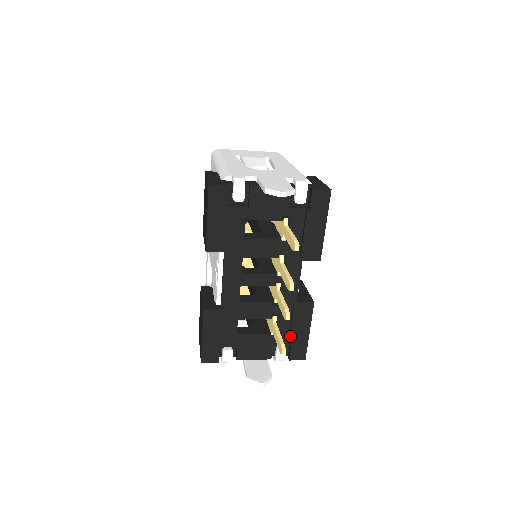
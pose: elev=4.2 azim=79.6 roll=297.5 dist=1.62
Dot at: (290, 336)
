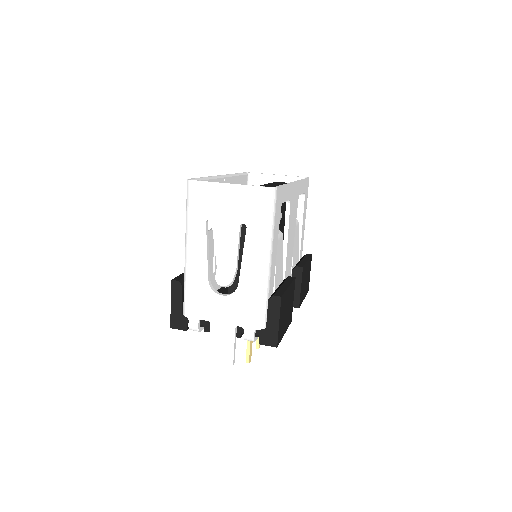
Dot at: occluded
